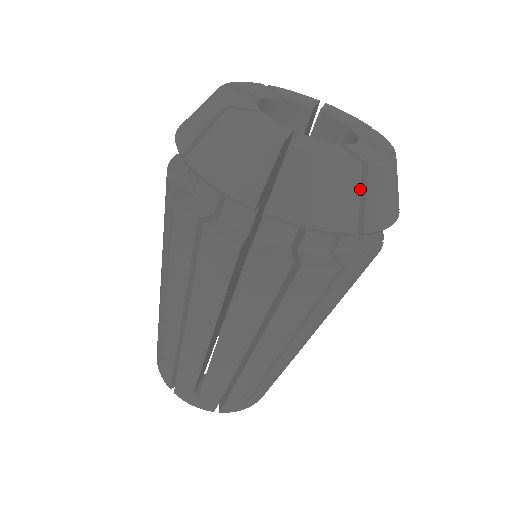
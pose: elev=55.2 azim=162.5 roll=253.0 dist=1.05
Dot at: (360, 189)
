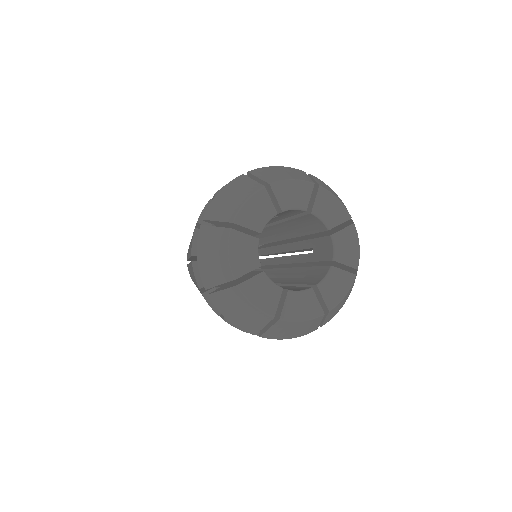
Dot at: (321, 320)
